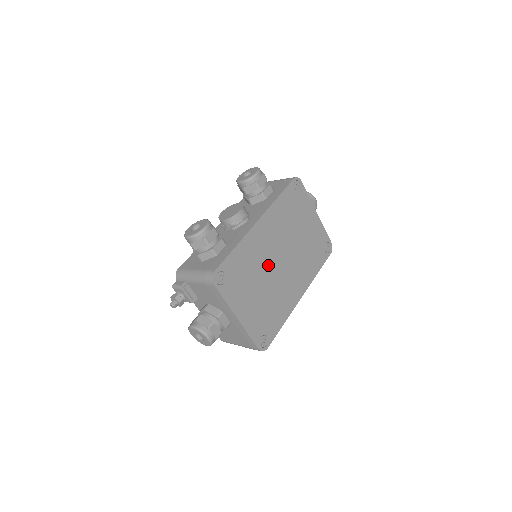
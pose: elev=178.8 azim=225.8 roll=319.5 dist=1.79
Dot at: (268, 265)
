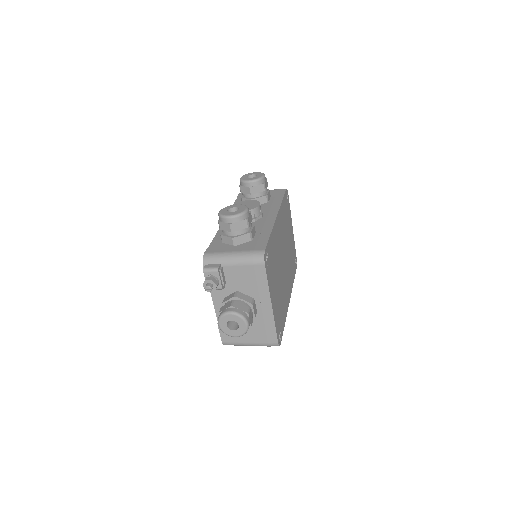
Dot at: (280, 261)
